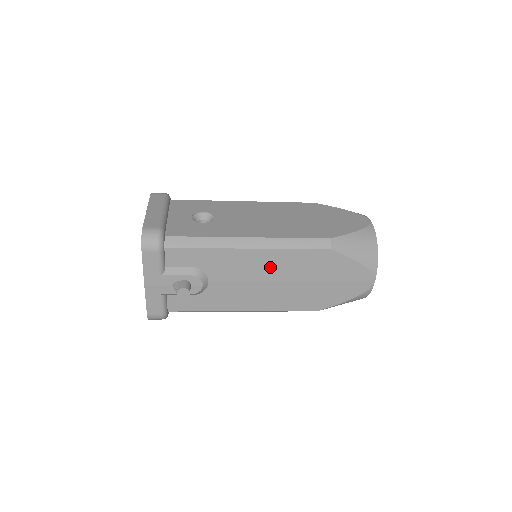
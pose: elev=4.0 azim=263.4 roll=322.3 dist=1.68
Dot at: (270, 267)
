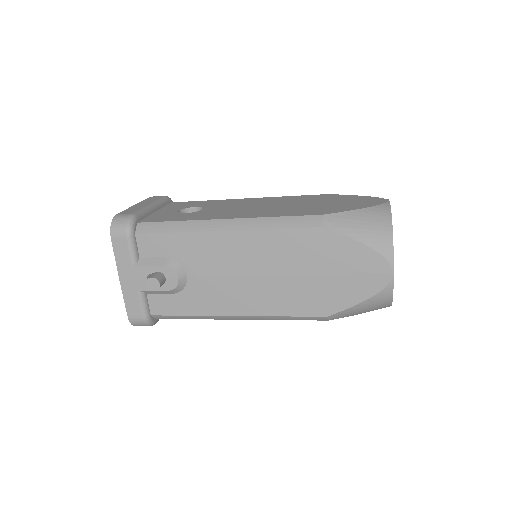
Dot at: (253, 254)
